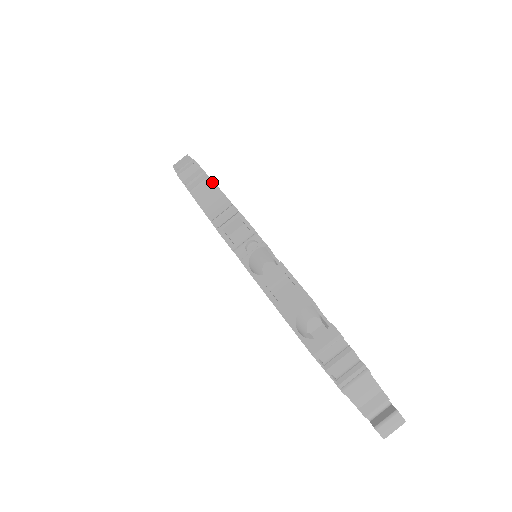
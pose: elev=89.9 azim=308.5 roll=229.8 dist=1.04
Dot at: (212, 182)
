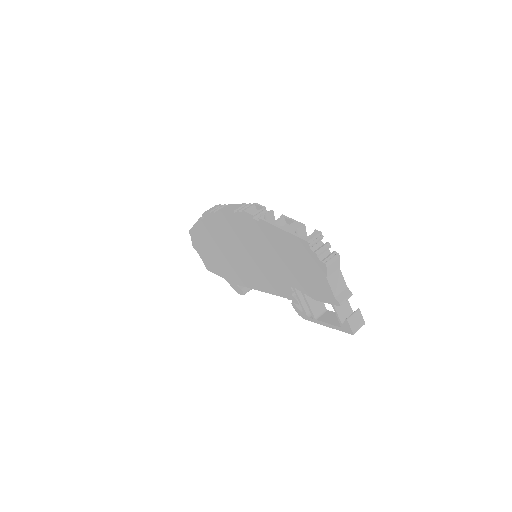
Dot at: (232, 204)
